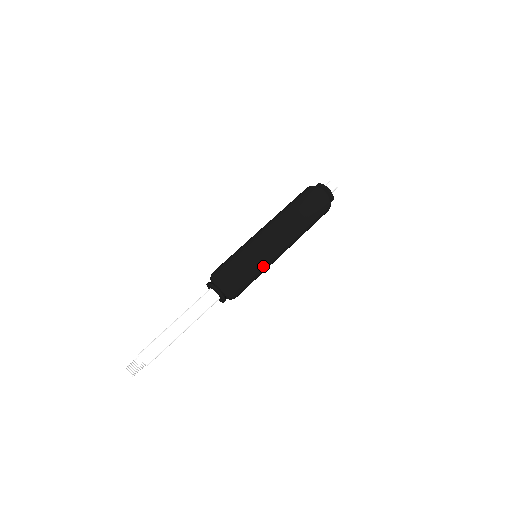
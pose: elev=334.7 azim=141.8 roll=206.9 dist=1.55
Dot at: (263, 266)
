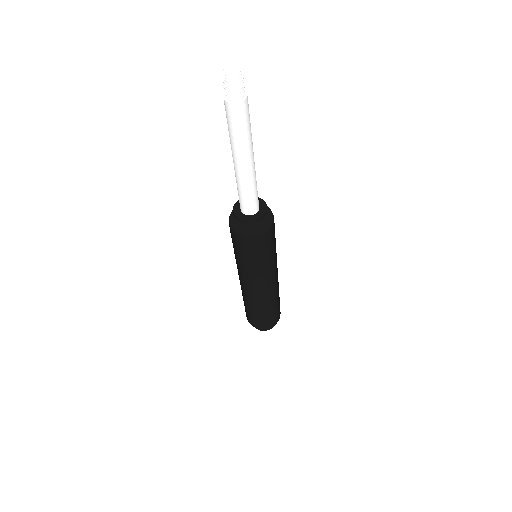
Dot at: (276, 253)
